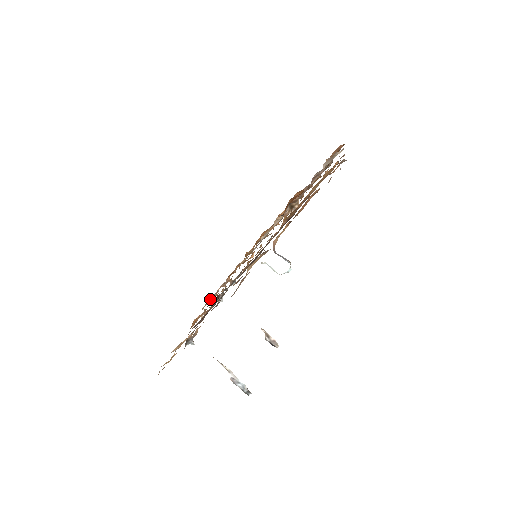
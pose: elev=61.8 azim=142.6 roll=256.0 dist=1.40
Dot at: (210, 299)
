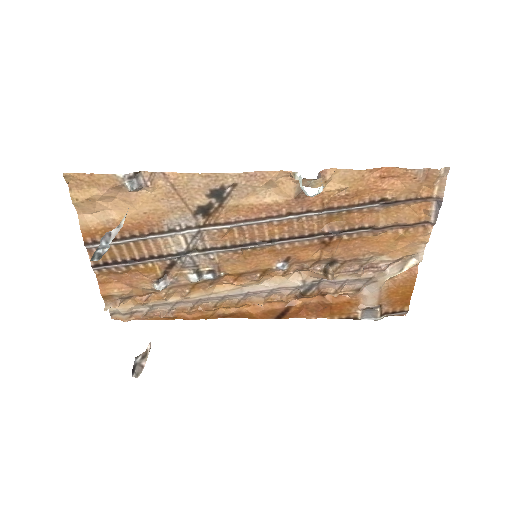
Dot at: (129, 319)
